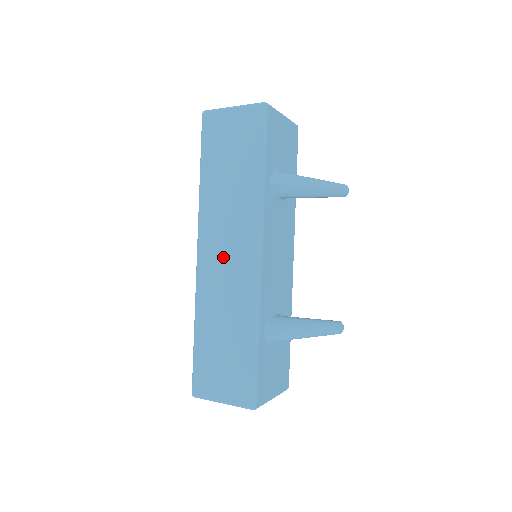
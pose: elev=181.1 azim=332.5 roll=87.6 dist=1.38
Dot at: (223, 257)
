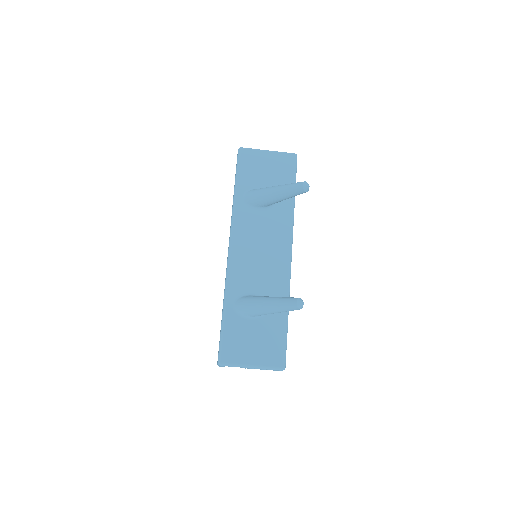
Dot at: occluded
